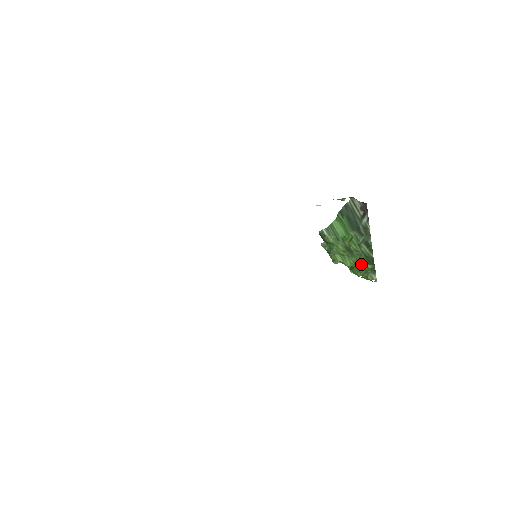
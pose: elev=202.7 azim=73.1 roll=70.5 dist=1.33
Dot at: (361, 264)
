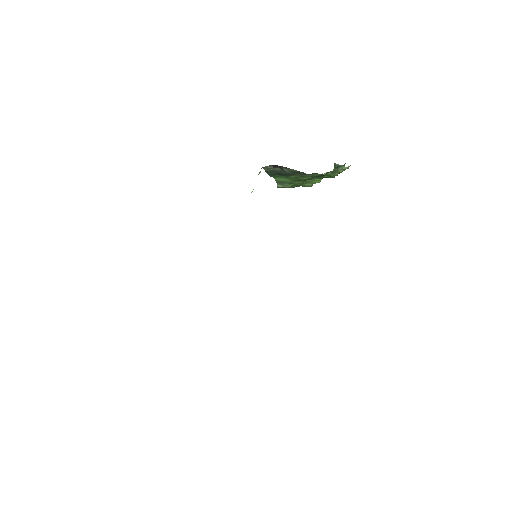
Dot at: (323, 177)
